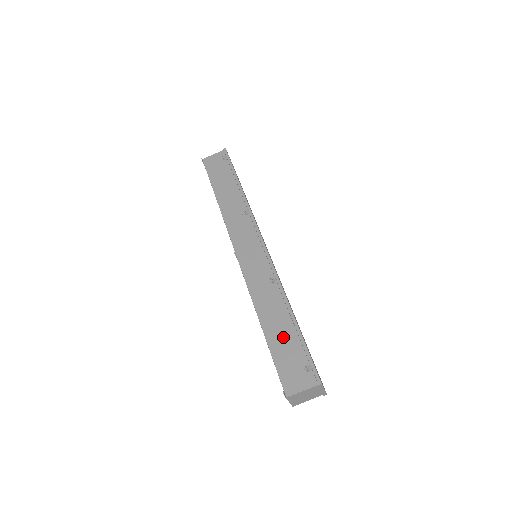
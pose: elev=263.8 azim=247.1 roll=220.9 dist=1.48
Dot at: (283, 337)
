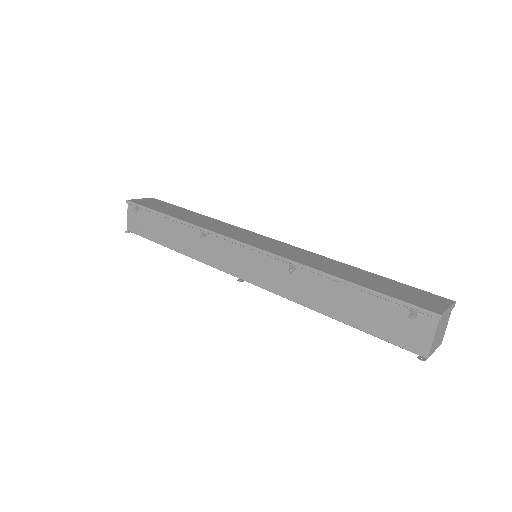
Dot at: (359, 309)
